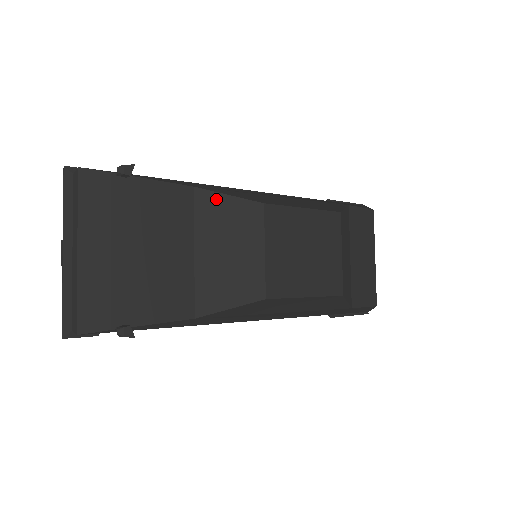
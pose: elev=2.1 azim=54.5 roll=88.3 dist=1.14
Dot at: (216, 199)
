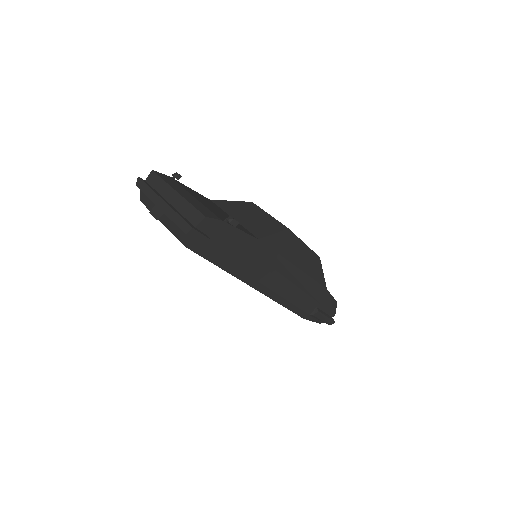
Dot at: (226, 202)
